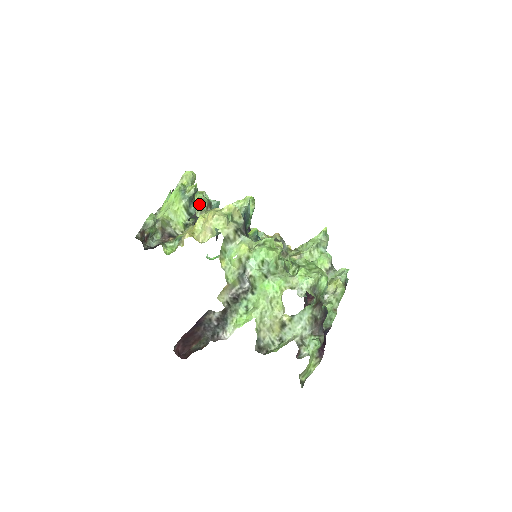
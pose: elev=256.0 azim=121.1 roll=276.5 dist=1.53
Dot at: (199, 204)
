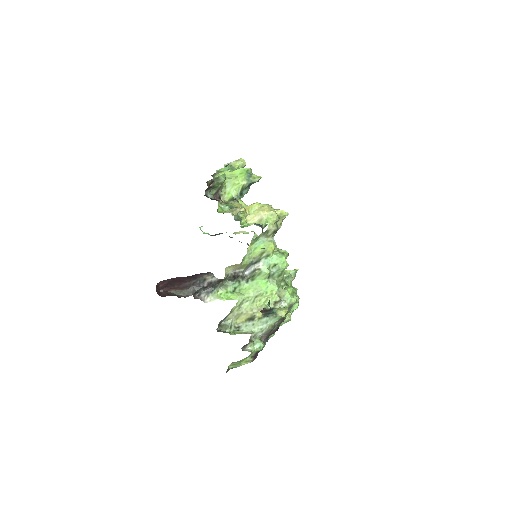
Dot at: occluded
